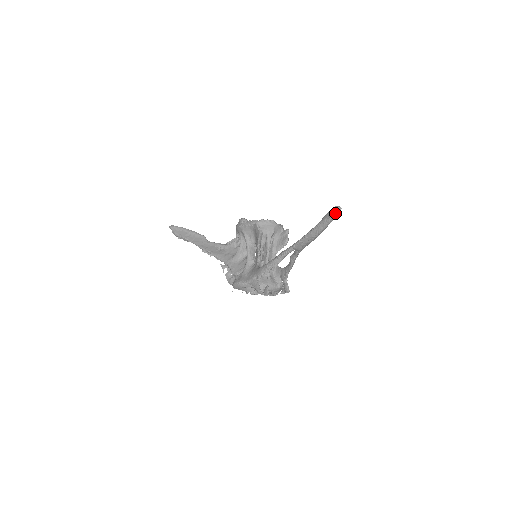
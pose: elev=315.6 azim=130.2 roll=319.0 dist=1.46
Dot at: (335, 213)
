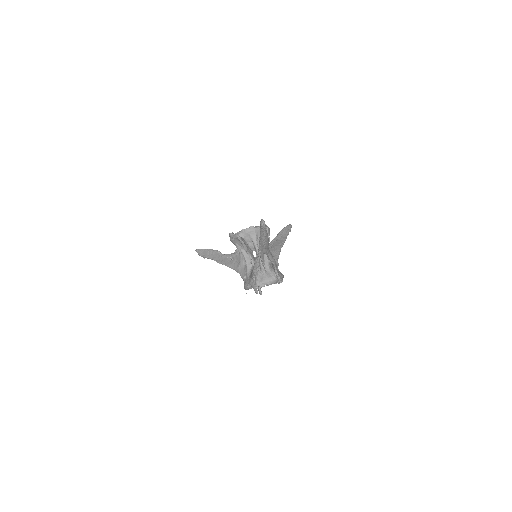
Dot at: (262, 226)
